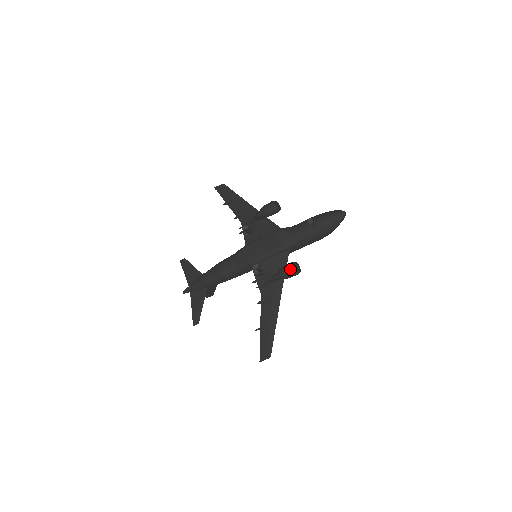
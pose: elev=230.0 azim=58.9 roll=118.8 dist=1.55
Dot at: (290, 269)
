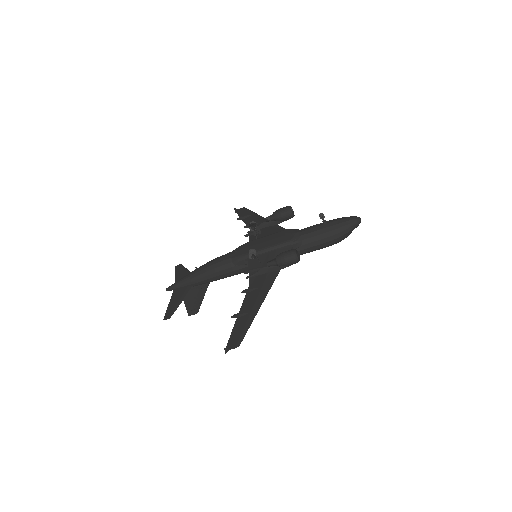
Dot at: (289, 253)
